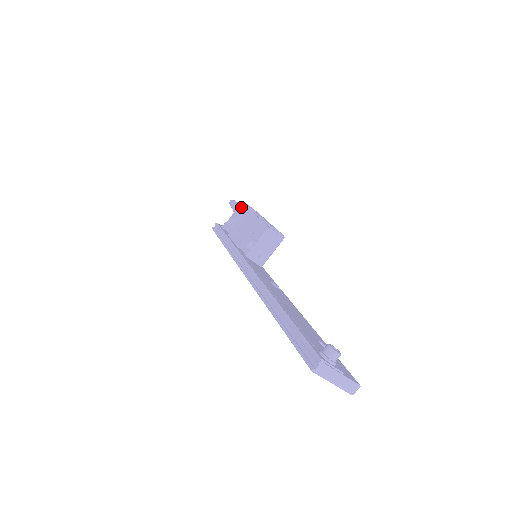
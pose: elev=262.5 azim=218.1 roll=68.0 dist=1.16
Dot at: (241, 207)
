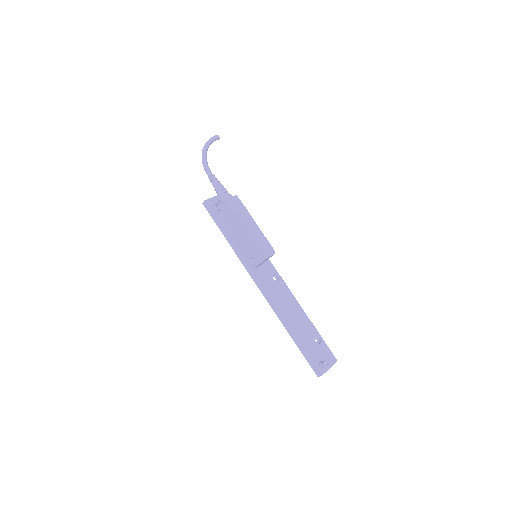
Dot at: (227, 207)
